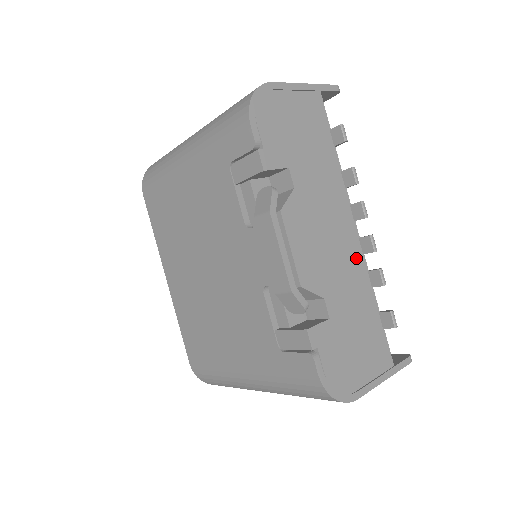
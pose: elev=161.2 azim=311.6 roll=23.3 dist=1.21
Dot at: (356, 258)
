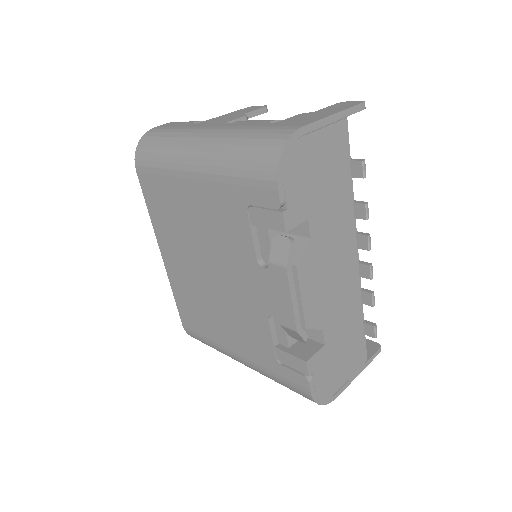
Dot at: (353, 283)
